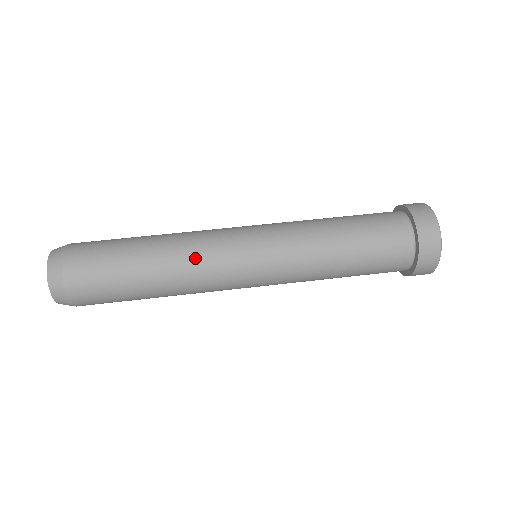
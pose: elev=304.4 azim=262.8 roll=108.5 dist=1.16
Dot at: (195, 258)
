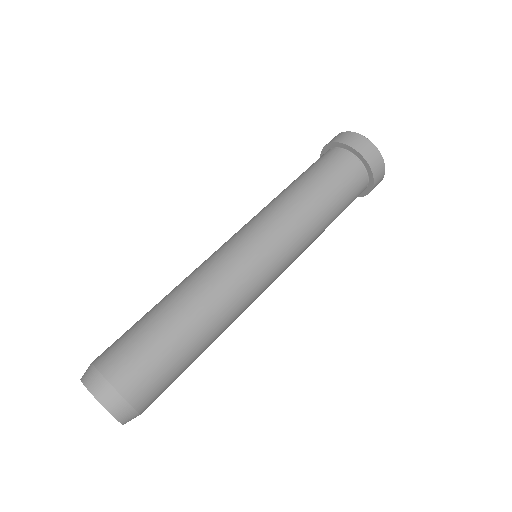
Dot at: (229, 298)
